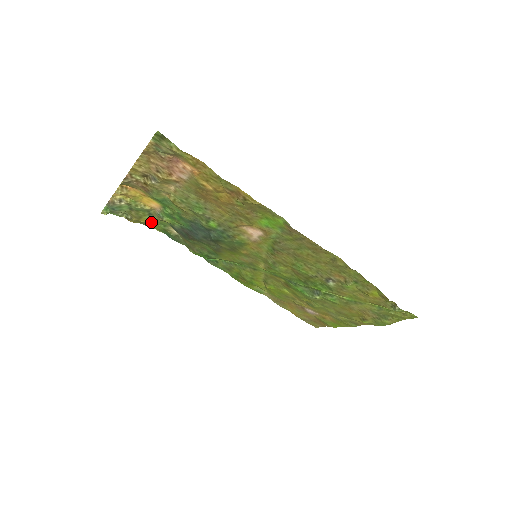
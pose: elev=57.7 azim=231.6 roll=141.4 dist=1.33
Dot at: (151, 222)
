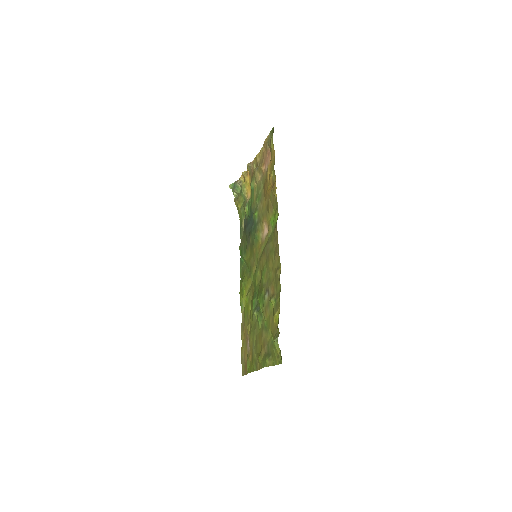
Dot at: (241, 209)
